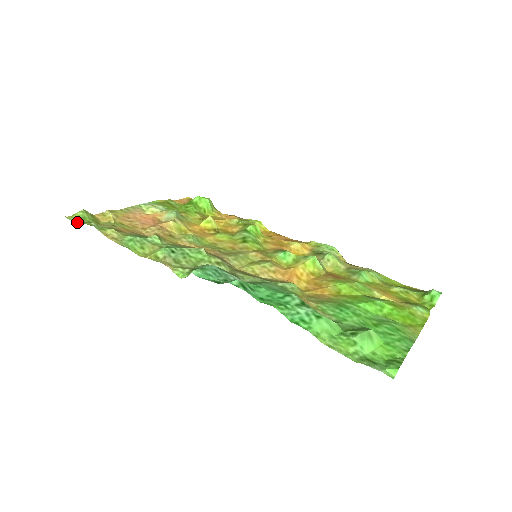
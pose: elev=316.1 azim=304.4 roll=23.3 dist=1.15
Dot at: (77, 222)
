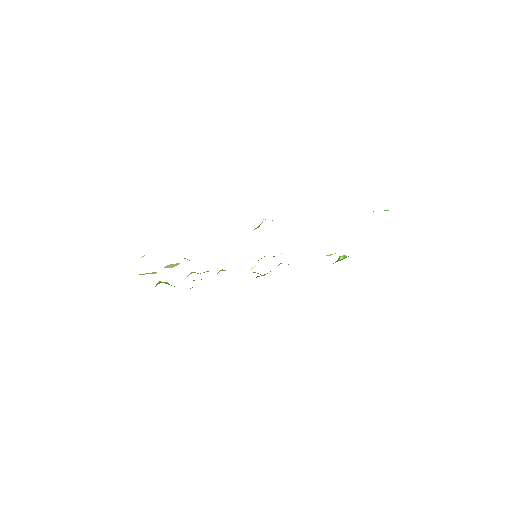
Dot at: occluded
